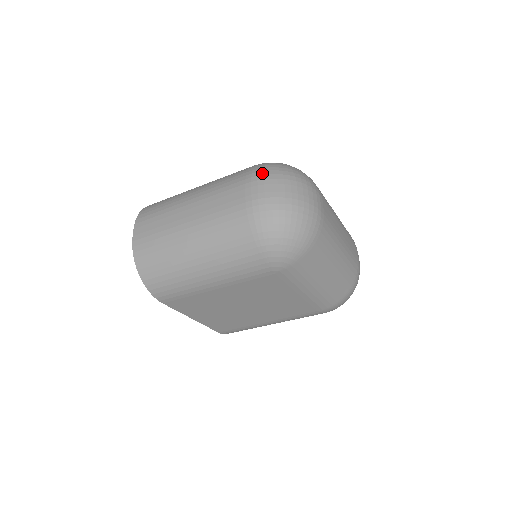
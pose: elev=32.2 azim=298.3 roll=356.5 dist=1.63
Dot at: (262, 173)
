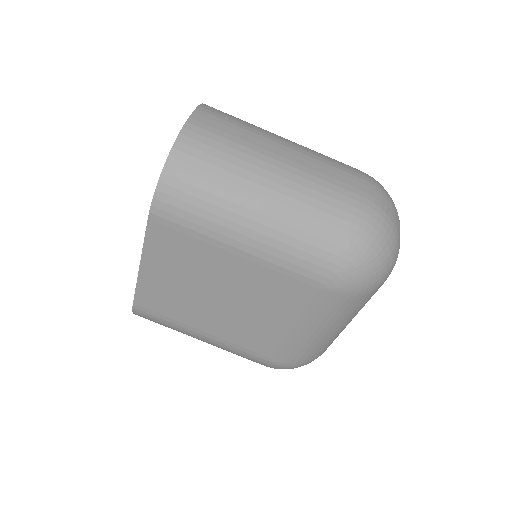
Dot at: (379, 184)
